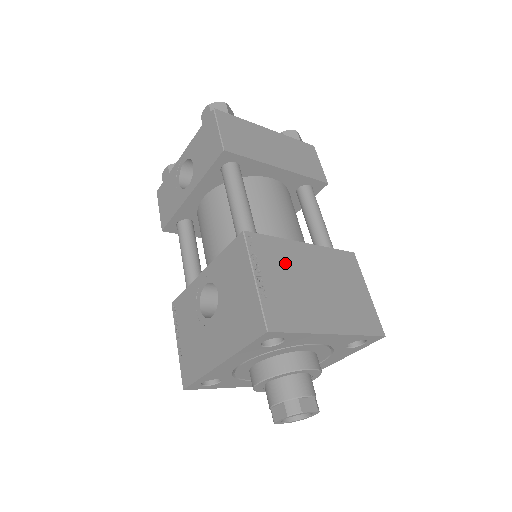
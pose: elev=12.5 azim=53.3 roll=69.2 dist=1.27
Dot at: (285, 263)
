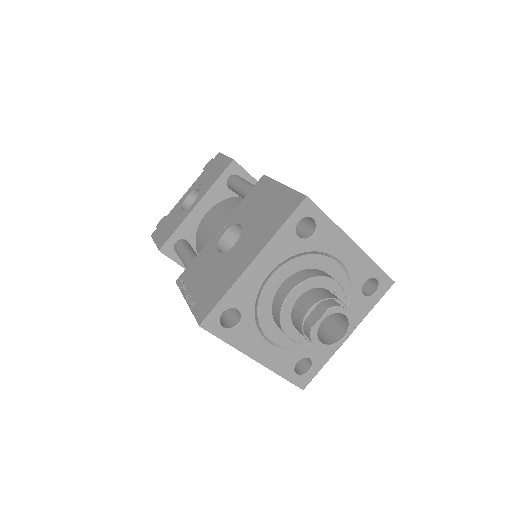
Dot at: occluded
